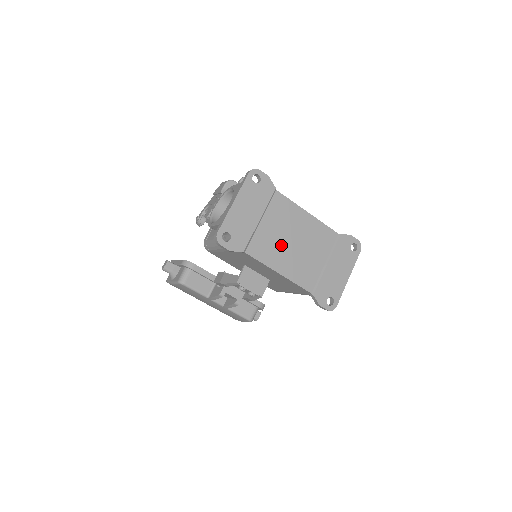
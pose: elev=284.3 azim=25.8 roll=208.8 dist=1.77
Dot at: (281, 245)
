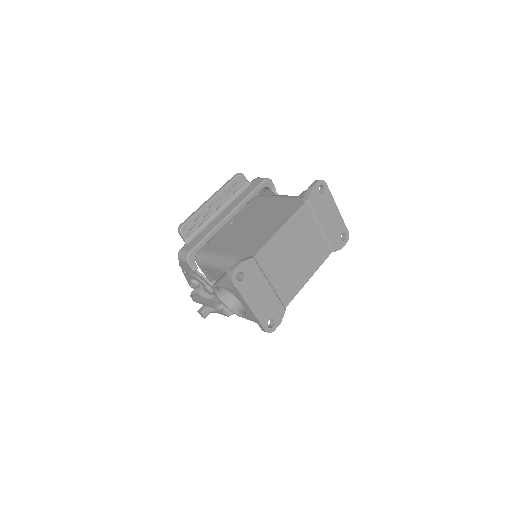
Dot at: (293, 269)
